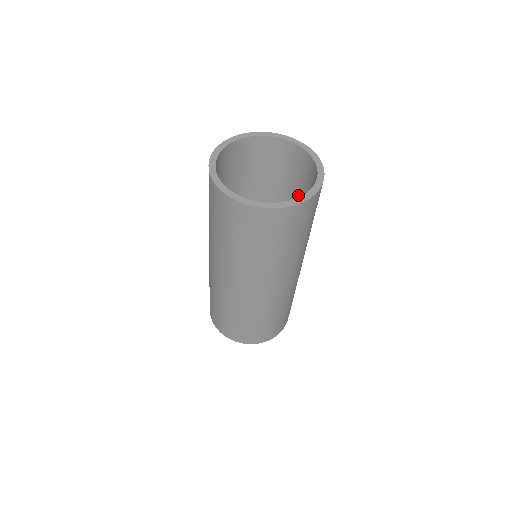
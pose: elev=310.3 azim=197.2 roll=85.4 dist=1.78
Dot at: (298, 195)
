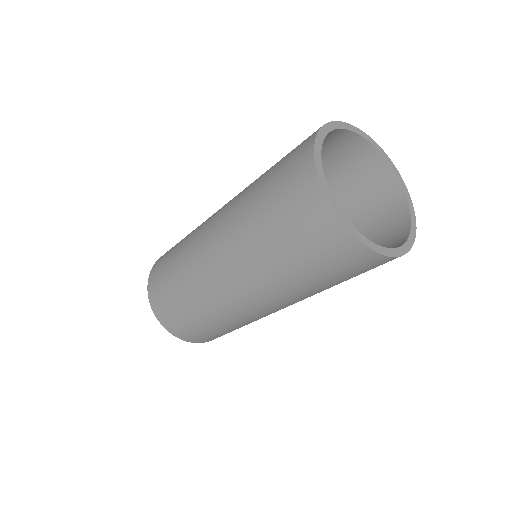
Dot at: occluded
